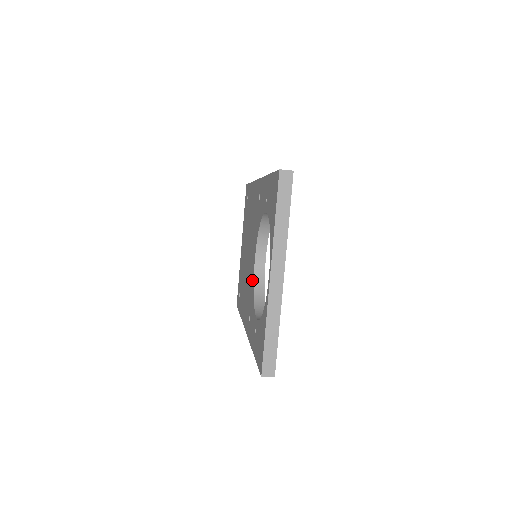
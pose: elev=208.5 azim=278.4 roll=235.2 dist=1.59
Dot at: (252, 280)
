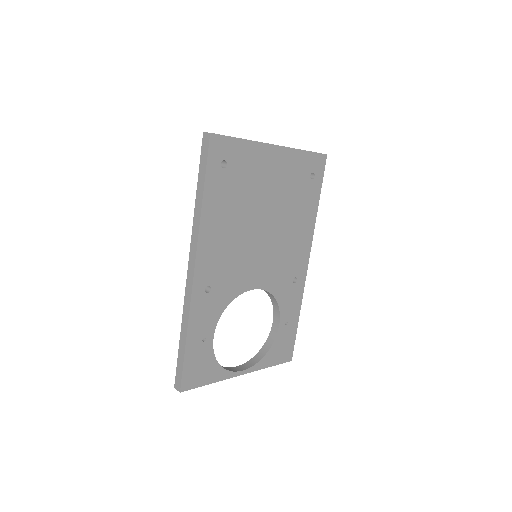
Dot at: occluded
